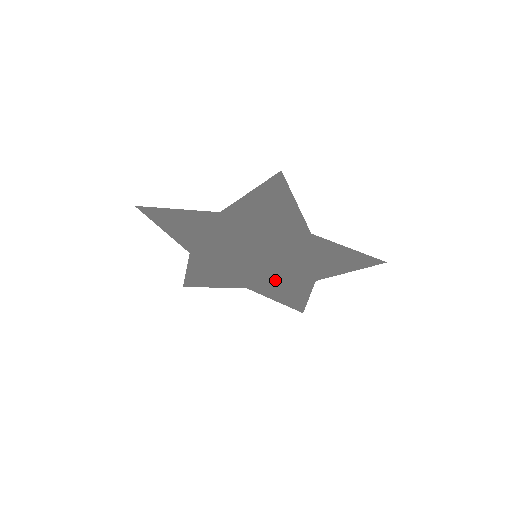
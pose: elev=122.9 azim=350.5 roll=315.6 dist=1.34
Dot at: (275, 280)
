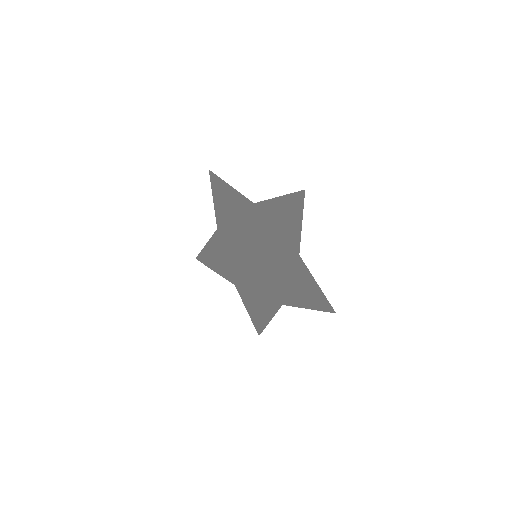
Dot at: (257, 288)
